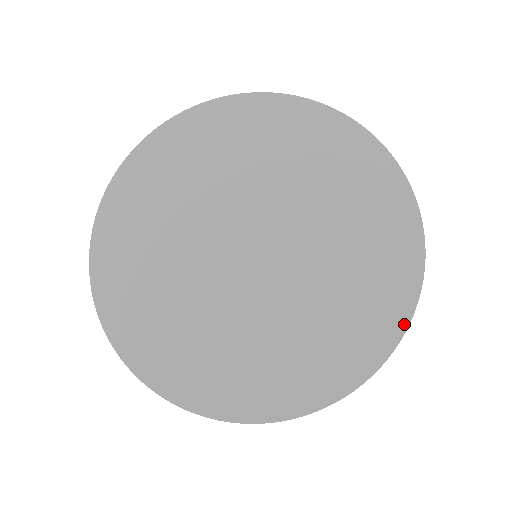
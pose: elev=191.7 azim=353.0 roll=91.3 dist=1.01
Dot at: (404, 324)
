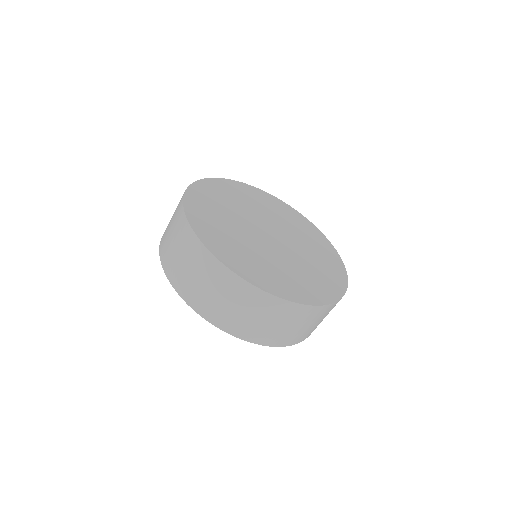
Dot at: (298, 301)
